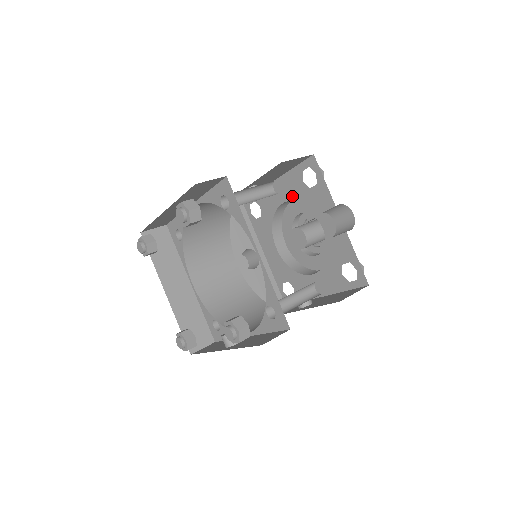
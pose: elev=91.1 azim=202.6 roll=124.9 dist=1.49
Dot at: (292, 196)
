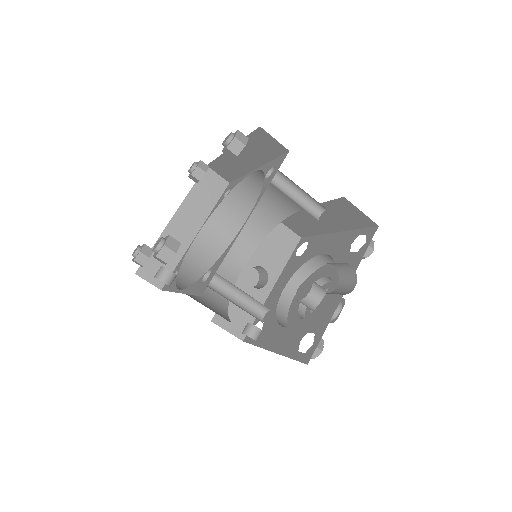
Dot at: (334, 252)
